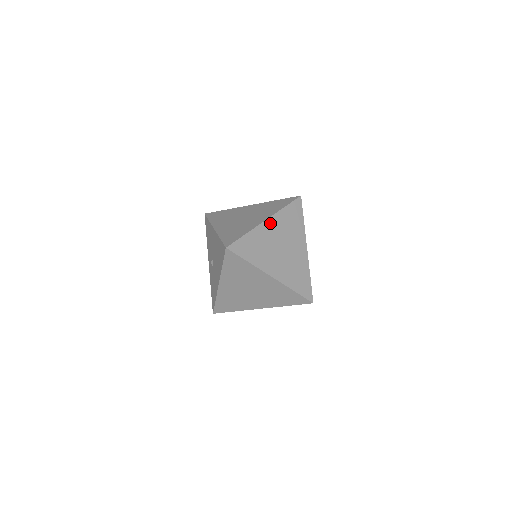
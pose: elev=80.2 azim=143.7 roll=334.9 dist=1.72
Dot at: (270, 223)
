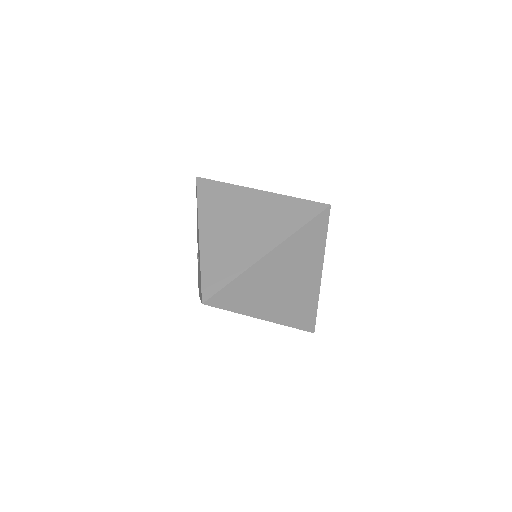
Dot at: (273, 256)
